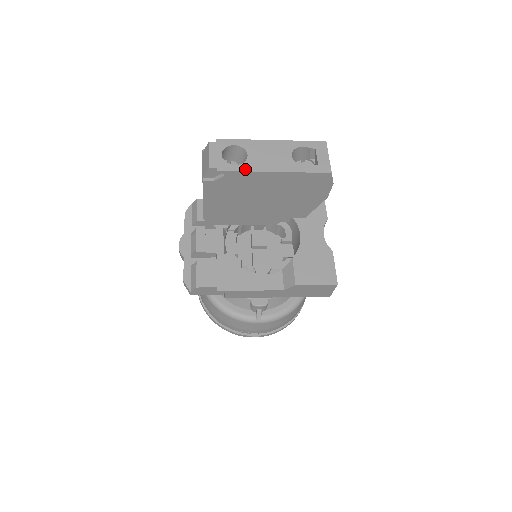
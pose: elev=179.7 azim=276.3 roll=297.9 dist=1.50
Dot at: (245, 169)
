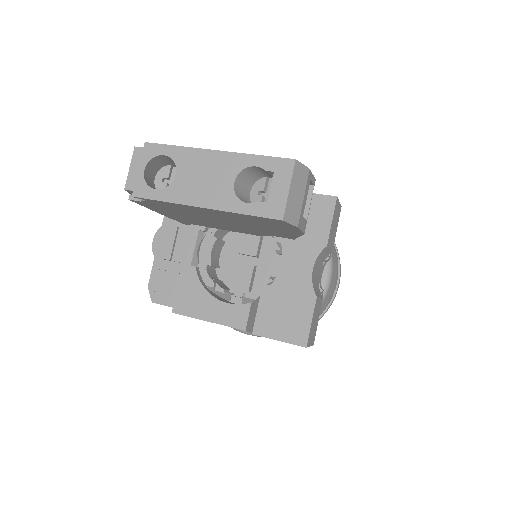
Dot at: (166, 198)
